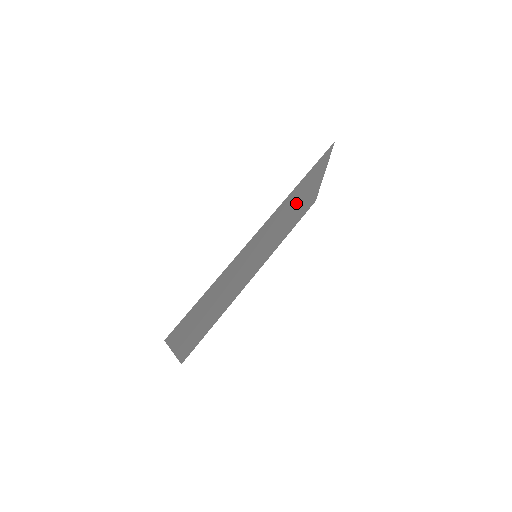
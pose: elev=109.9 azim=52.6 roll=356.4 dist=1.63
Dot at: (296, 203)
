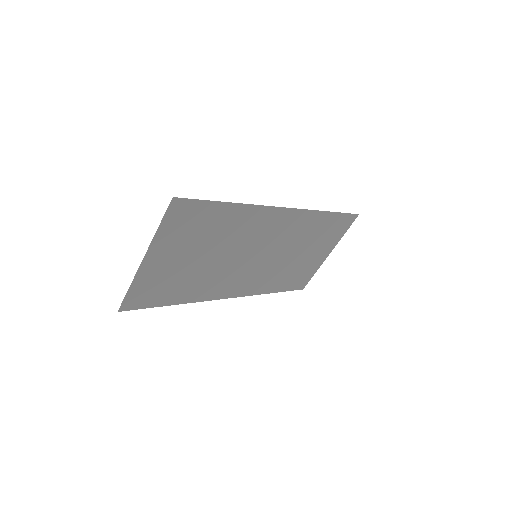
Dot at: (306, 245)
